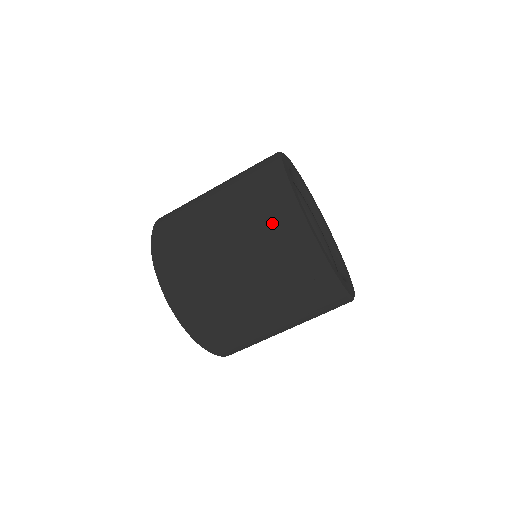
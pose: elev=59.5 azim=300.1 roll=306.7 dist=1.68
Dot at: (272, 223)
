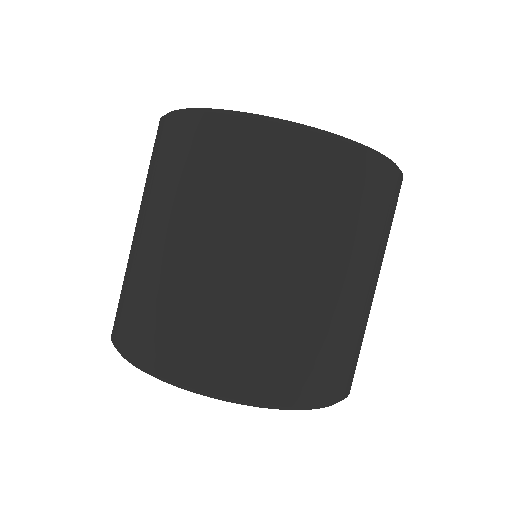
Dot at: (237, 164)
